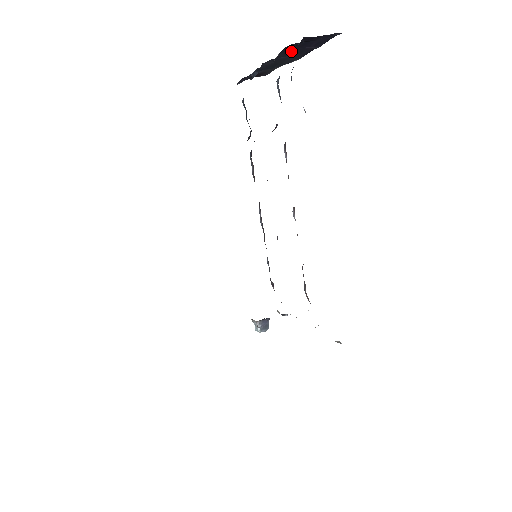
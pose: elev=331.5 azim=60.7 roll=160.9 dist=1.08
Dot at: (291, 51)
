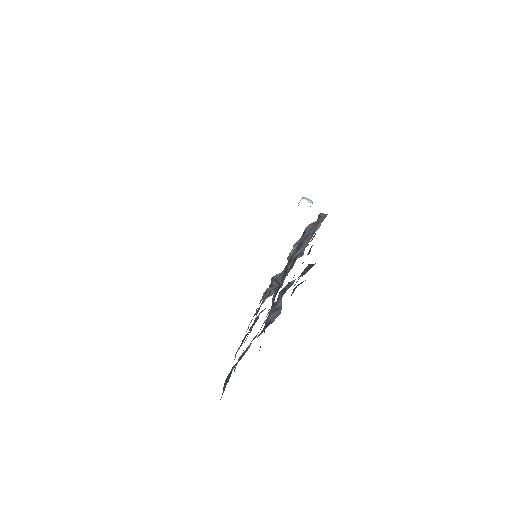
Dot at: occluded
